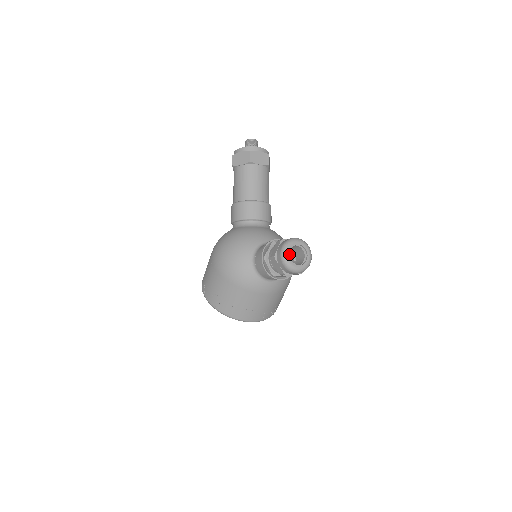
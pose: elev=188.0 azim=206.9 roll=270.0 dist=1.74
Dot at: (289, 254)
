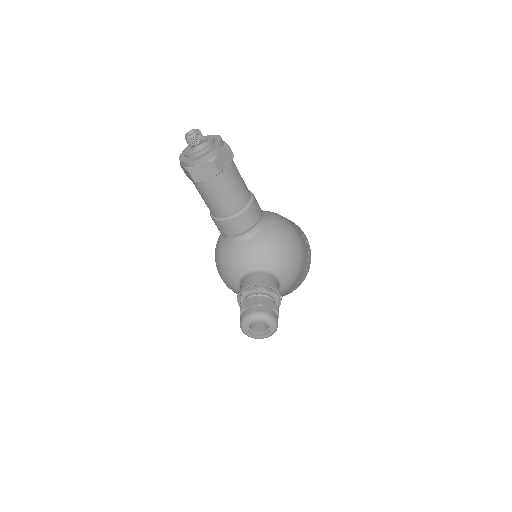
Dot at: (248, 332)
